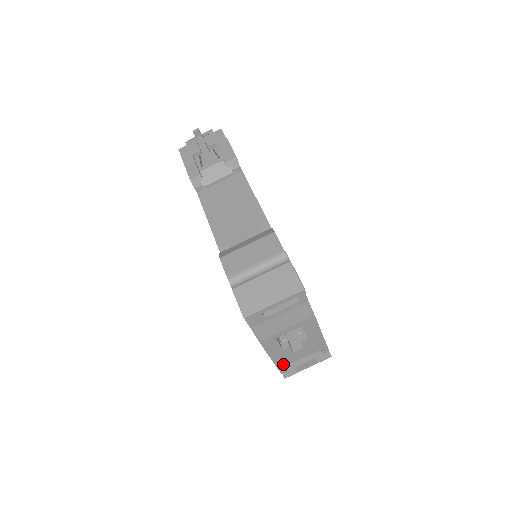
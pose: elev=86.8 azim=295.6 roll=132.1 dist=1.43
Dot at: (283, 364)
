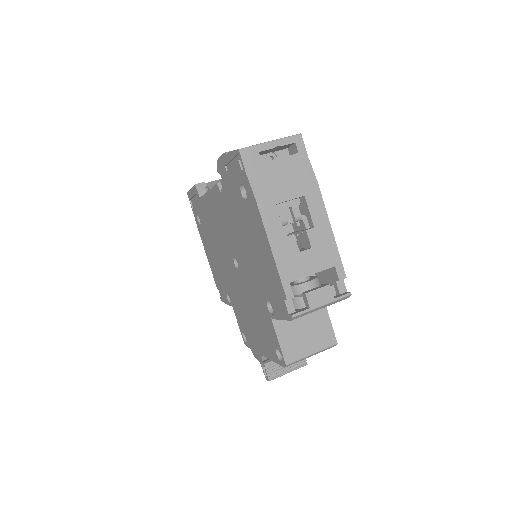
Dot at: (288, 275)
